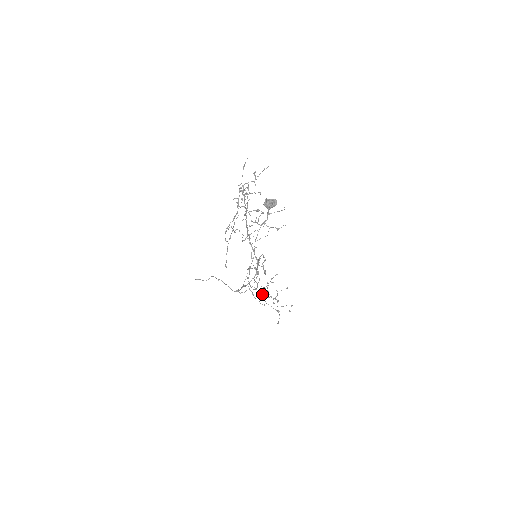
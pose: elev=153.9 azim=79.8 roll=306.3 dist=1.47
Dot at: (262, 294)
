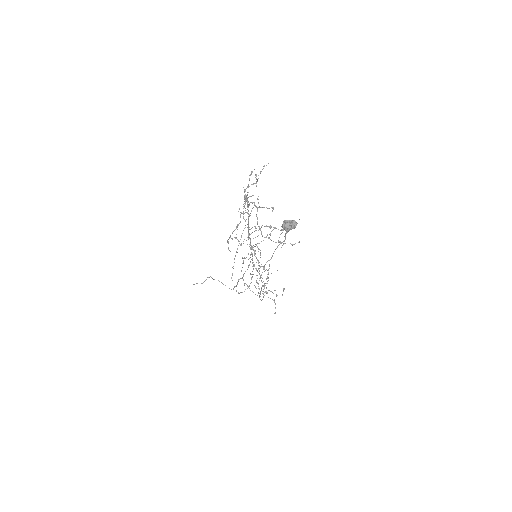
Dot at: occluded
